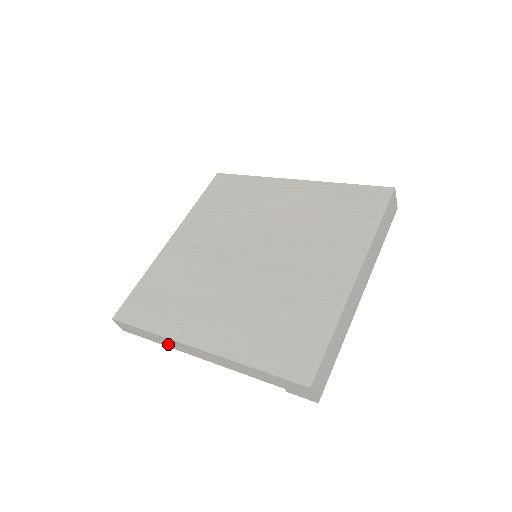
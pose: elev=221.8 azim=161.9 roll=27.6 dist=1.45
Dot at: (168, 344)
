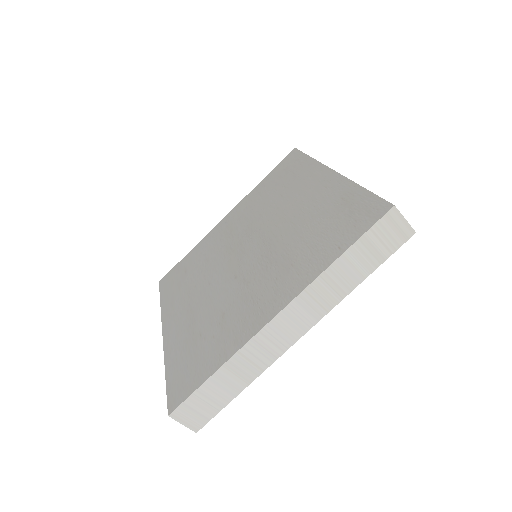
Dot at: occluded
